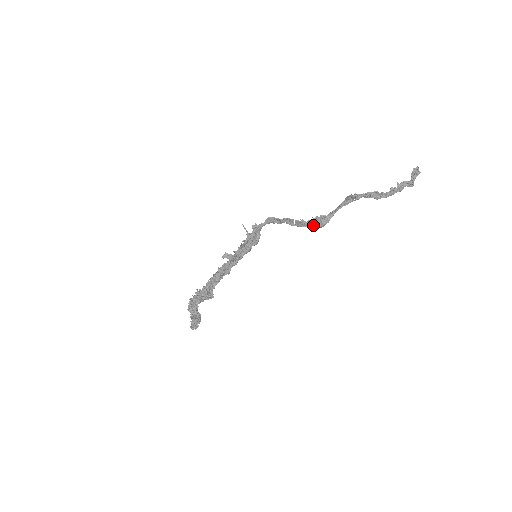
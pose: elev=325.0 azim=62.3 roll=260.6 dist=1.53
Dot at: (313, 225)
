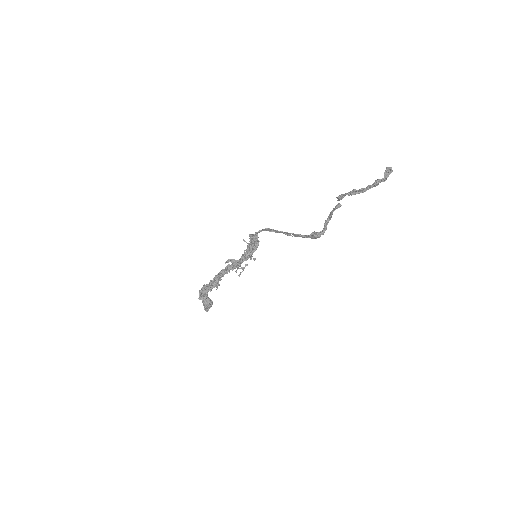
Dot at: (310, 237)
